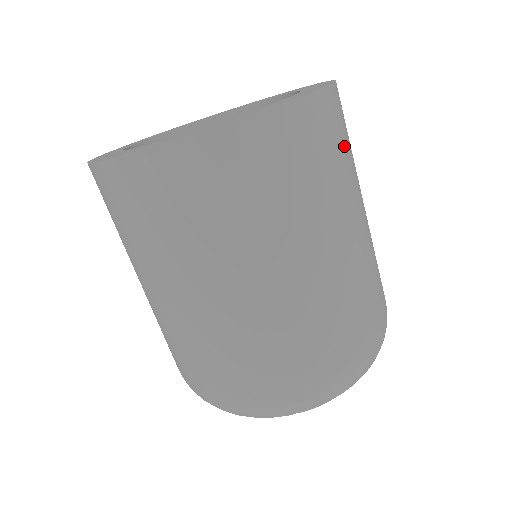
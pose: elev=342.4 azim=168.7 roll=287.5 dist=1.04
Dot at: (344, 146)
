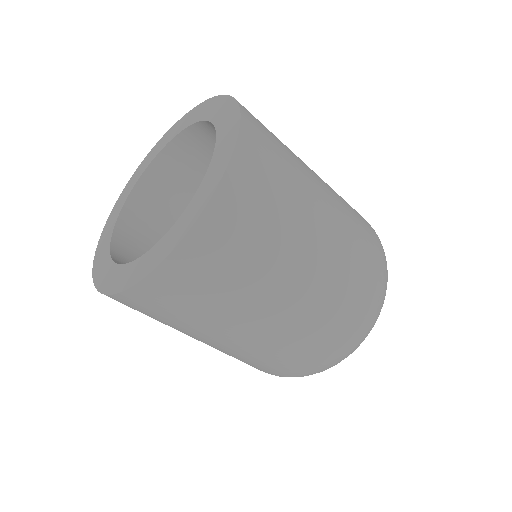
Dot at: occluded
